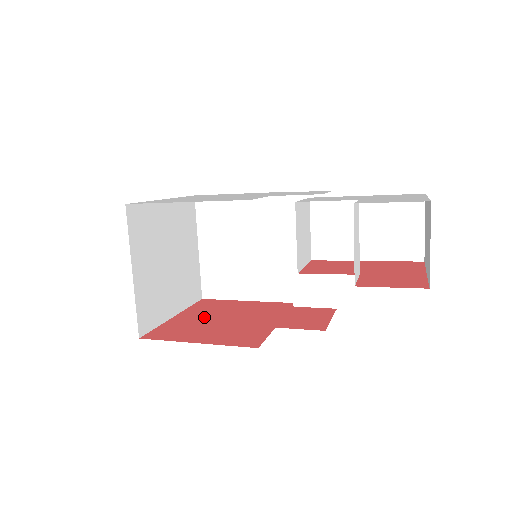
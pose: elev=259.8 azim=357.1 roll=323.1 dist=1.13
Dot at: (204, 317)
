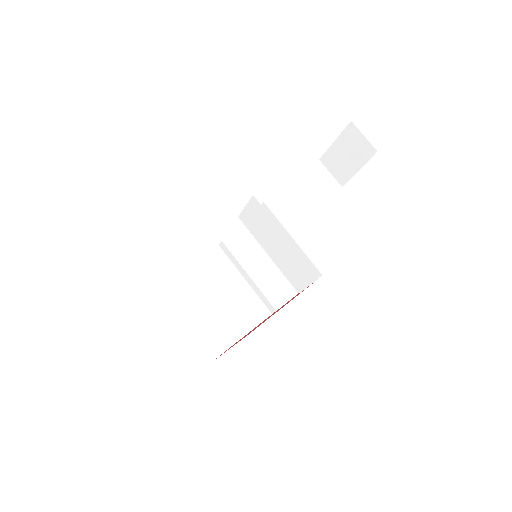
Dot at: (247, 334)
